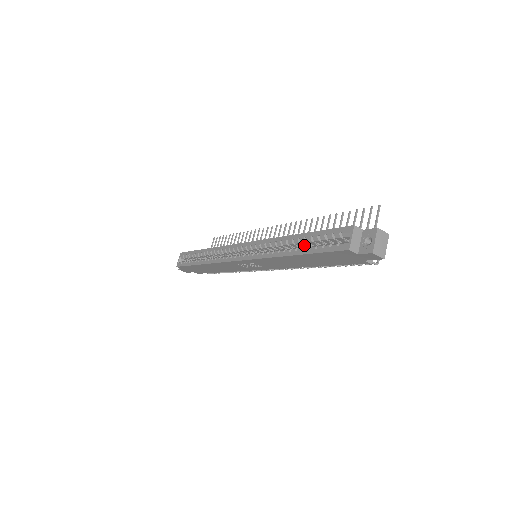
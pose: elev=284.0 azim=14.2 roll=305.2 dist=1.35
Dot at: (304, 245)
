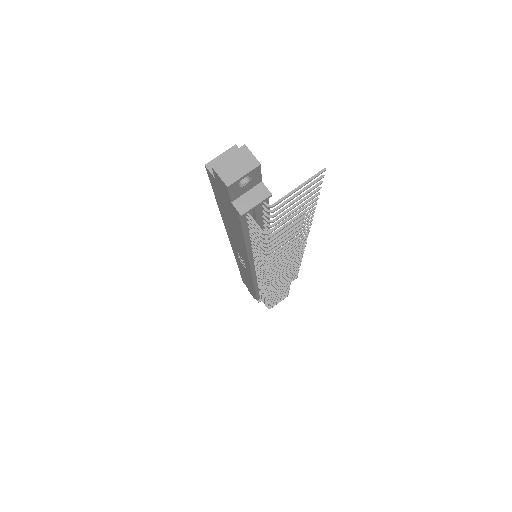
Dot at: occluded
